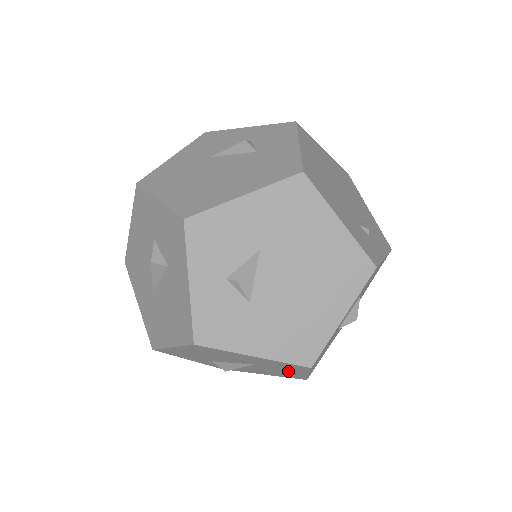
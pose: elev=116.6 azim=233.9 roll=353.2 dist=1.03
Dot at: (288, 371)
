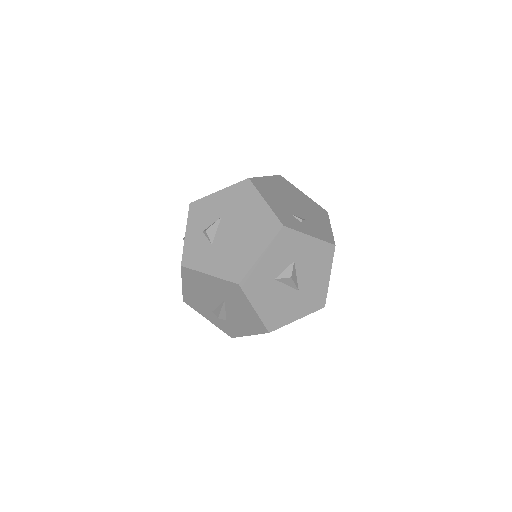
Dot at: (244, 308)
